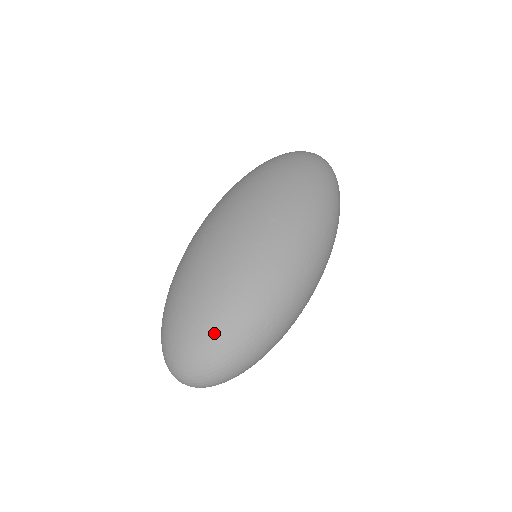
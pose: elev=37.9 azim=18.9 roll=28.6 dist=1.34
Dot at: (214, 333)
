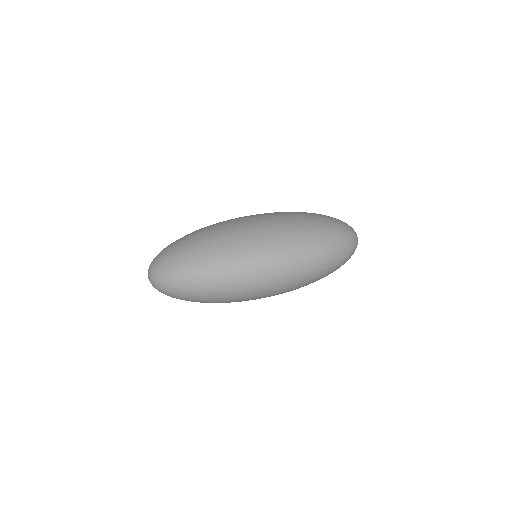
Dot at: (178, 251)
